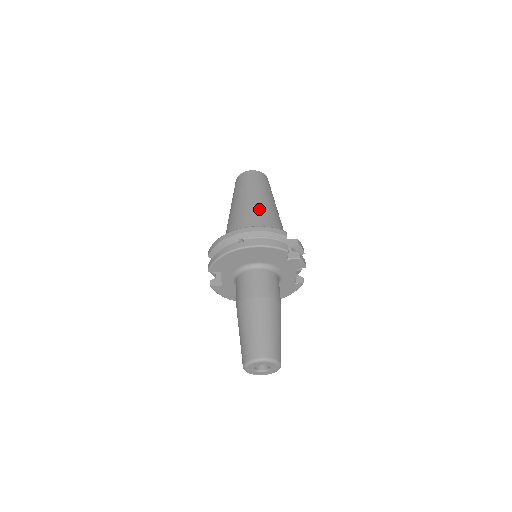
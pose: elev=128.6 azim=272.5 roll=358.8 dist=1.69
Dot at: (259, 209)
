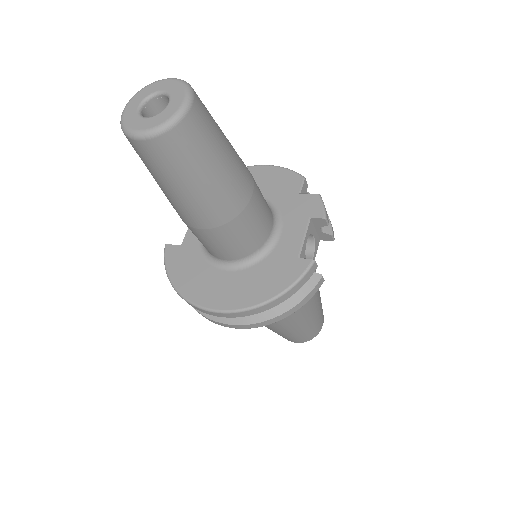
Dot at: occluded
